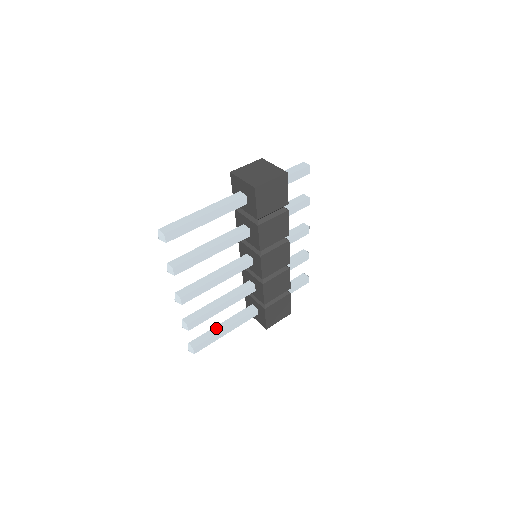
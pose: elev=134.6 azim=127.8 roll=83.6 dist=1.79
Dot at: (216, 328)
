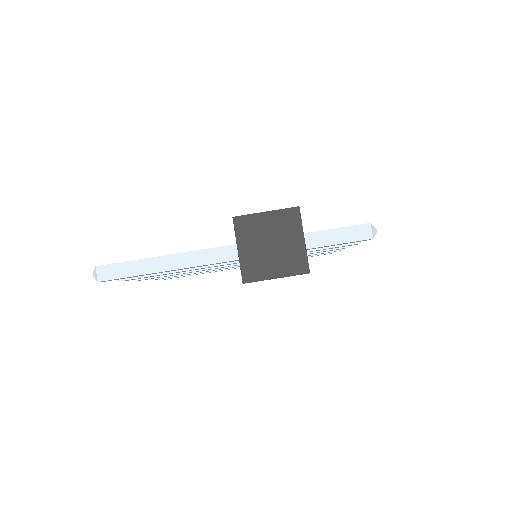
Dot at: occluded
